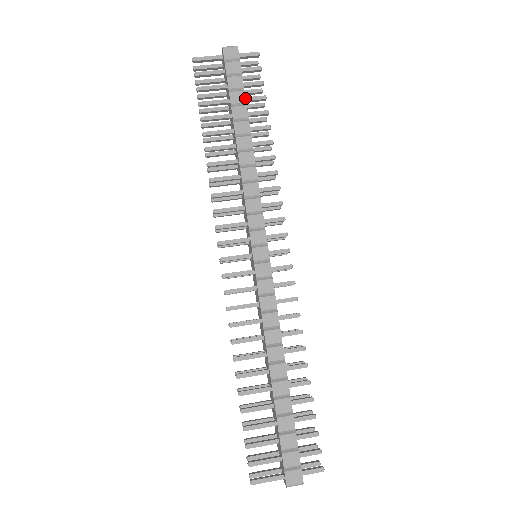
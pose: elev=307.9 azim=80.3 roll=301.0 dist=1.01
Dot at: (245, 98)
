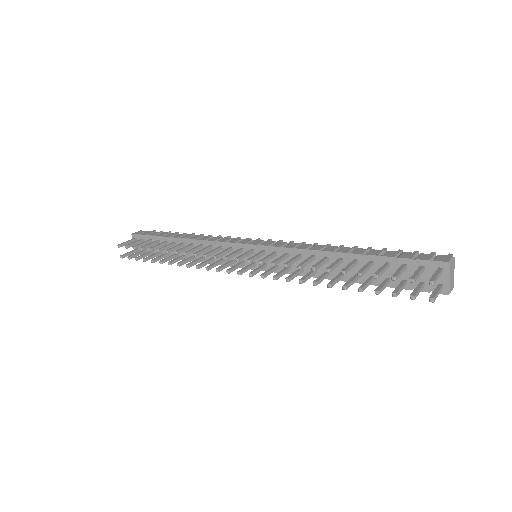
Dot at: (167, 233)
